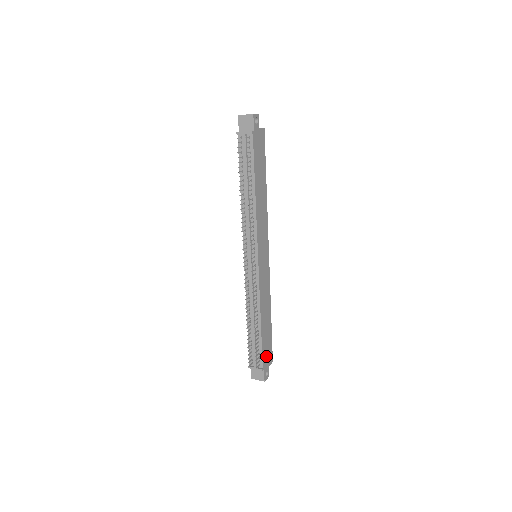
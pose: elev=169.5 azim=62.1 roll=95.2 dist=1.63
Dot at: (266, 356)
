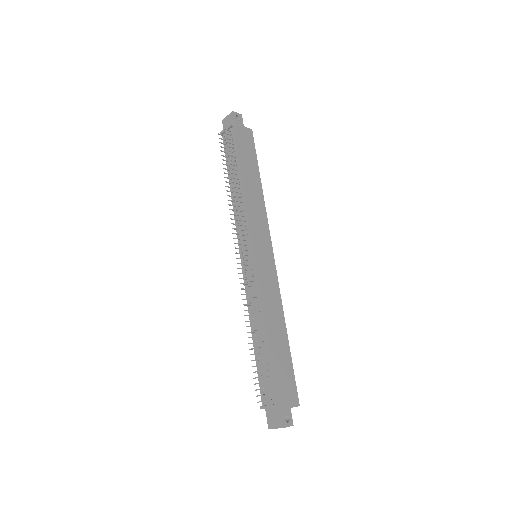
Dot at: (283, 389)
